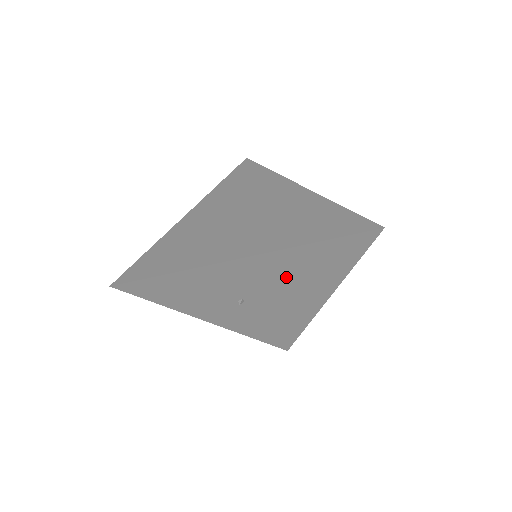
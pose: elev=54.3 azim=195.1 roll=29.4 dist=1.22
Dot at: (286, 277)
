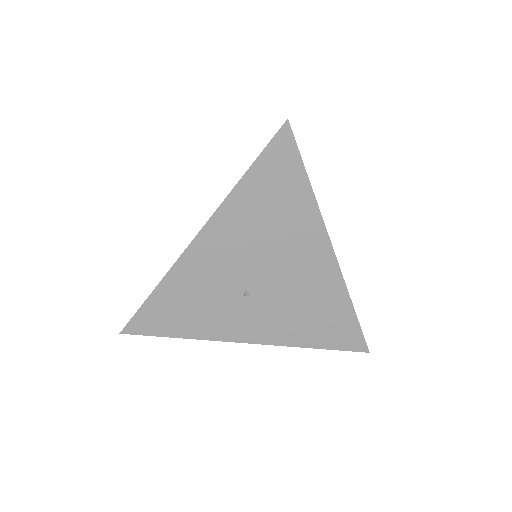
Dot at: (259, 237)
